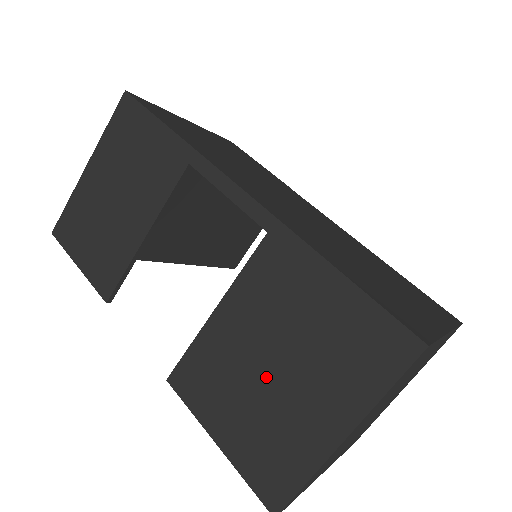
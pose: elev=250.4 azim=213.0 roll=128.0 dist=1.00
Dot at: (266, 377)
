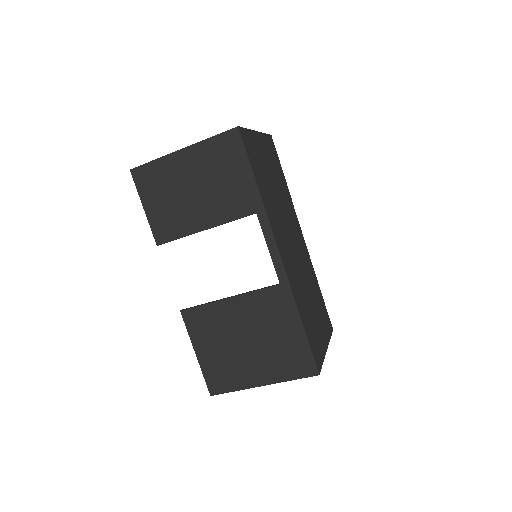
Dot at: (240, 343)
